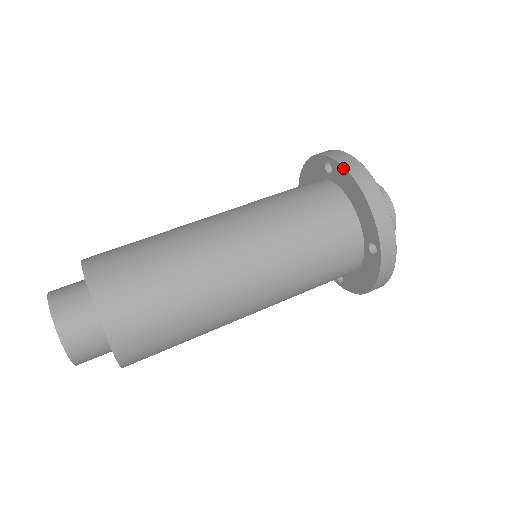
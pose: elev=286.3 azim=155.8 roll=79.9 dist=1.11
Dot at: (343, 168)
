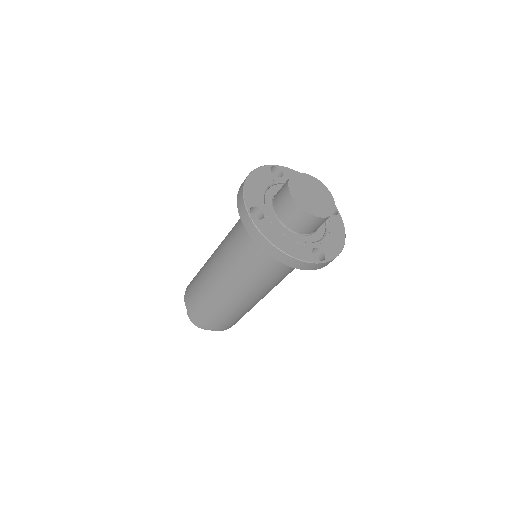
Dot at: (254, 241)
